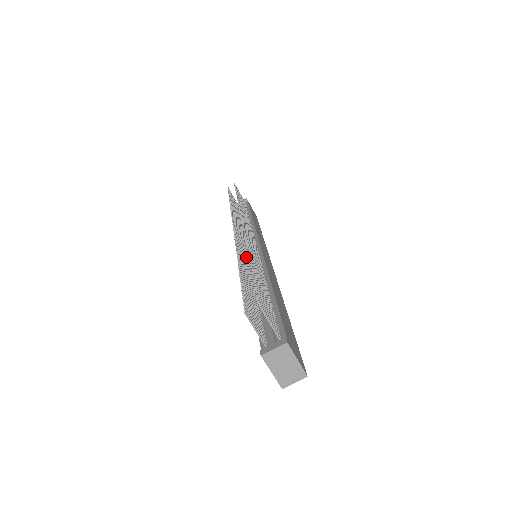
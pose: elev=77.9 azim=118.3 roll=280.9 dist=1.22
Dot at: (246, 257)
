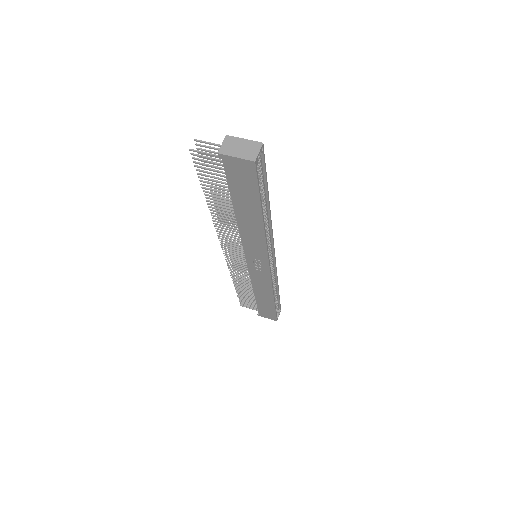
Dot at: (236, 240)
